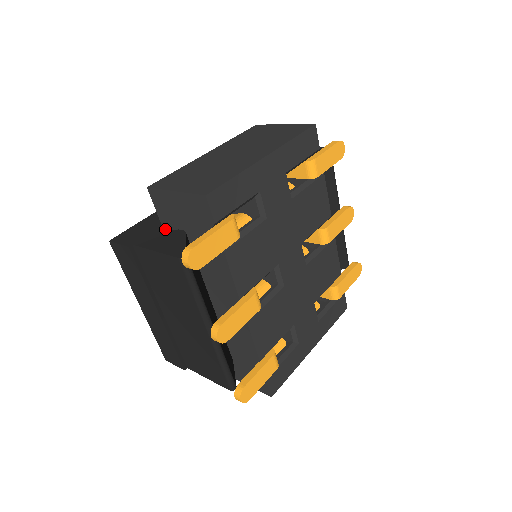
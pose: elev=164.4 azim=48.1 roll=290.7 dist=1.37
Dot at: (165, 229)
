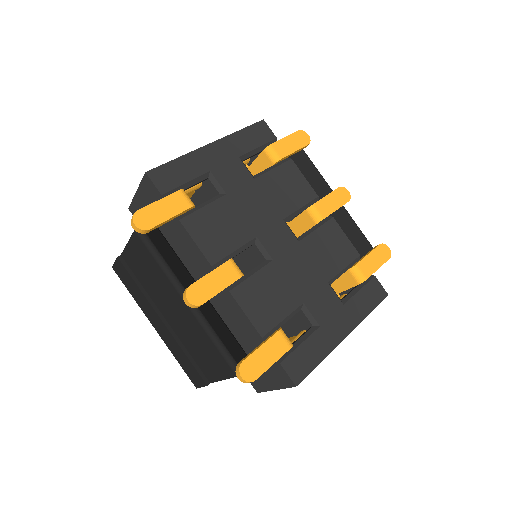
Dot at: occluded
